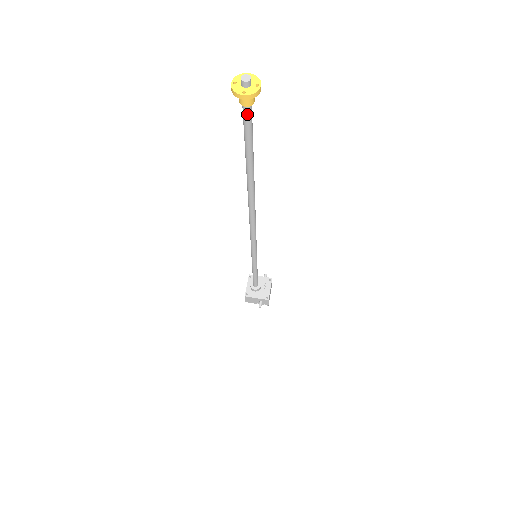
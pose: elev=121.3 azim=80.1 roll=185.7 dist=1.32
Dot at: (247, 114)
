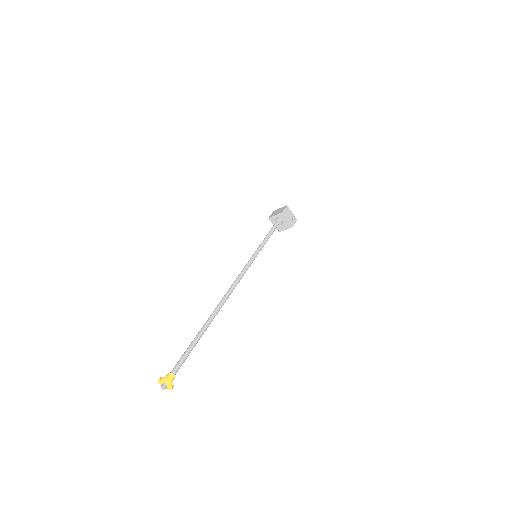
Dot at: (175, 370)
